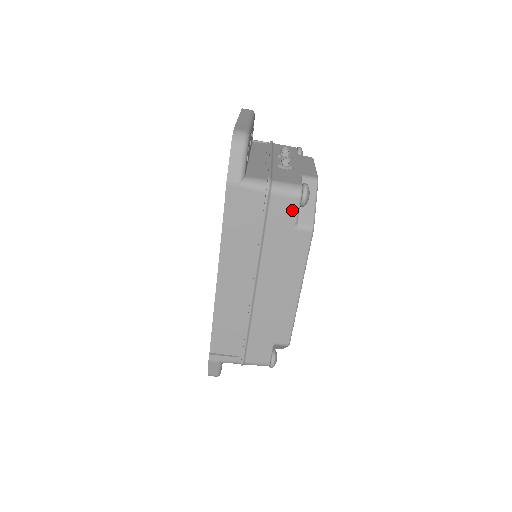
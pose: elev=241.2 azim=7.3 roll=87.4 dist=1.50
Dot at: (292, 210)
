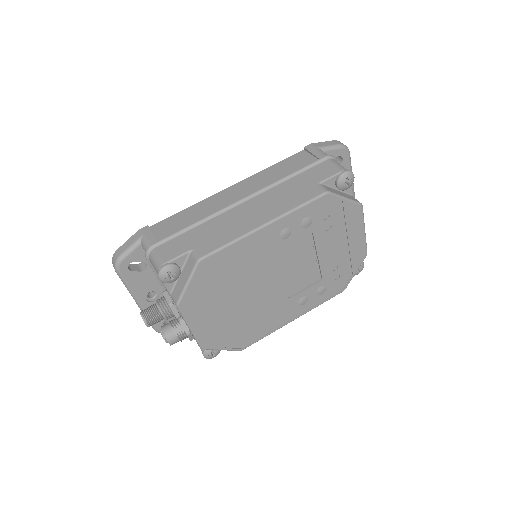
Dot at: (329, 174)
